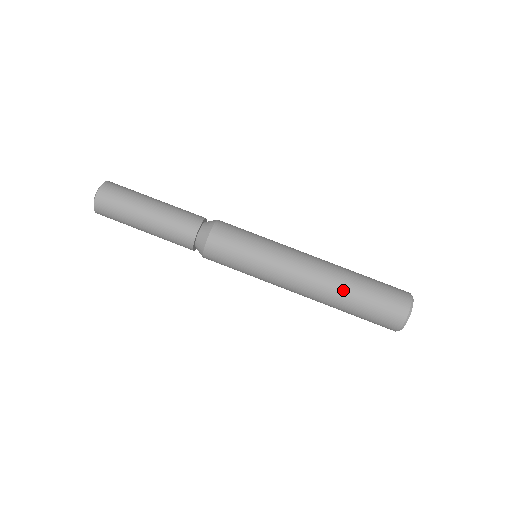
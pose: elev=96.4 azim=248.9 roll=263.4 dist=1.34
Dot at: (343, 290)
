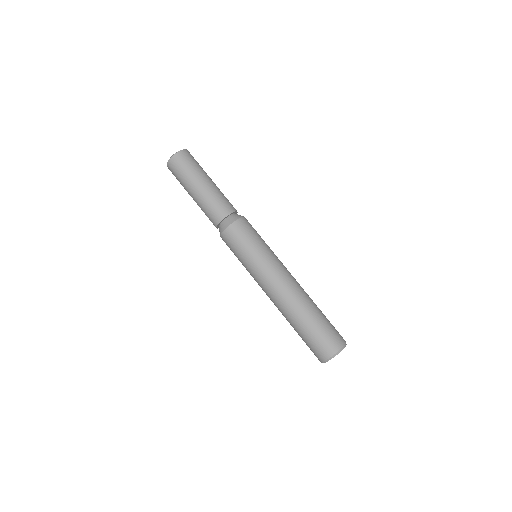
Dot at: (311, 303)
